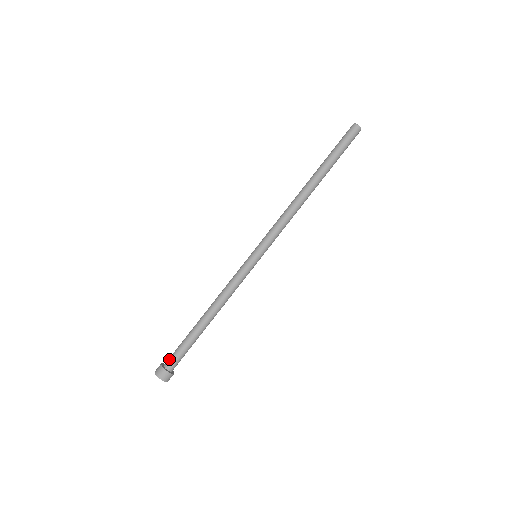
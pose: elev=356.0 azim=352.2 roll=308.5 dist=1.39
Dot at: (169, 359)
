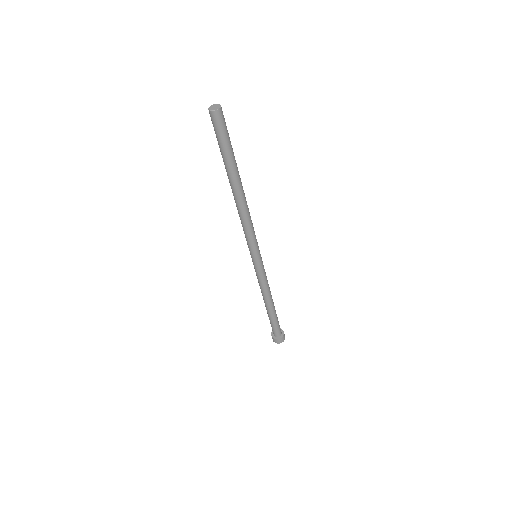
Dot at: (275, 333)
